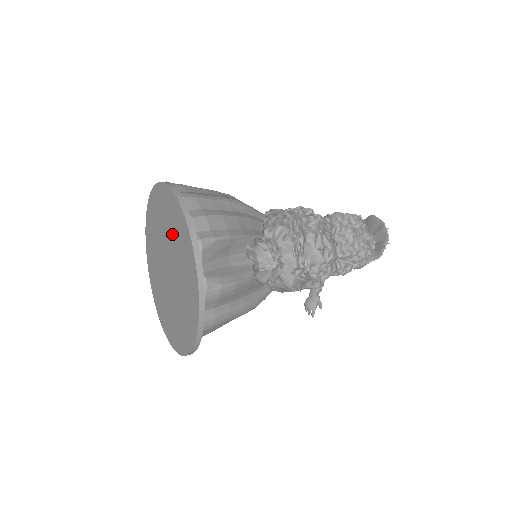
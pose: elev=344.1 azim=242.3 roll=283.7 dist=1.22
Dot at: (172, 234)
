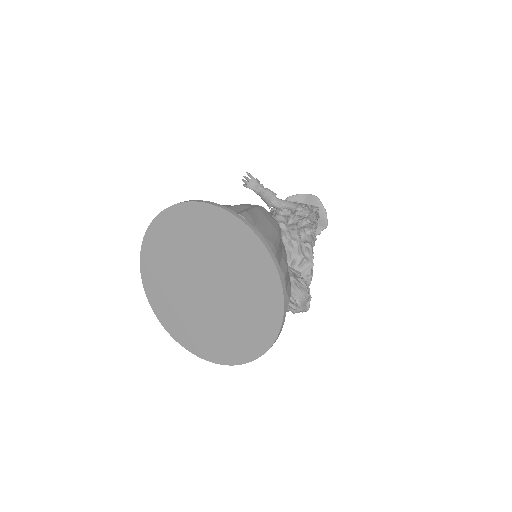
Dot at: (240, 277)
